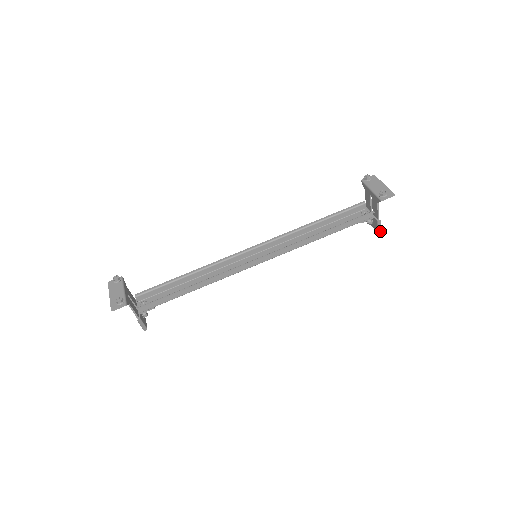
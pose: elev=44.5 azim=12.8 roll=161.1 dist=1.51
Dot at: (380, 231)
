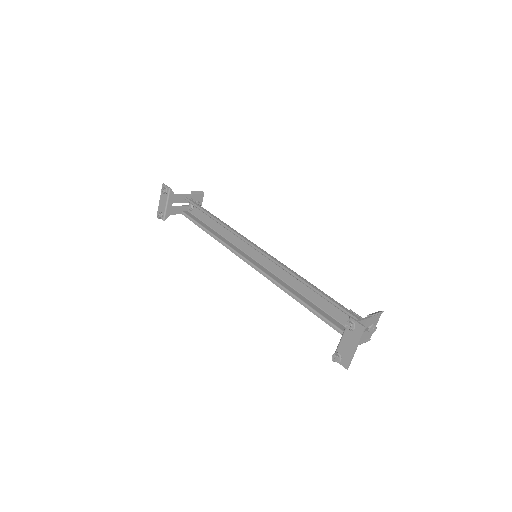
Dot at: (368, 340)
